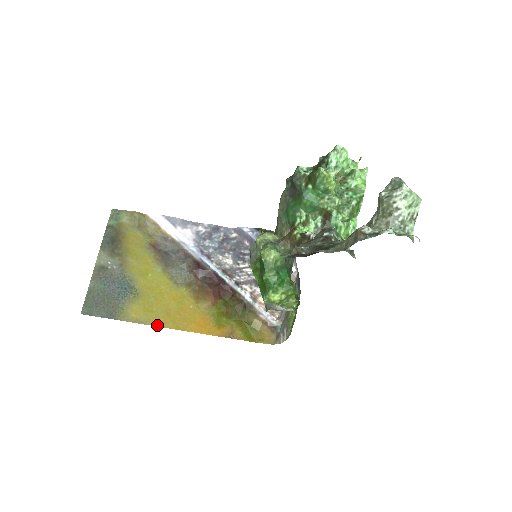
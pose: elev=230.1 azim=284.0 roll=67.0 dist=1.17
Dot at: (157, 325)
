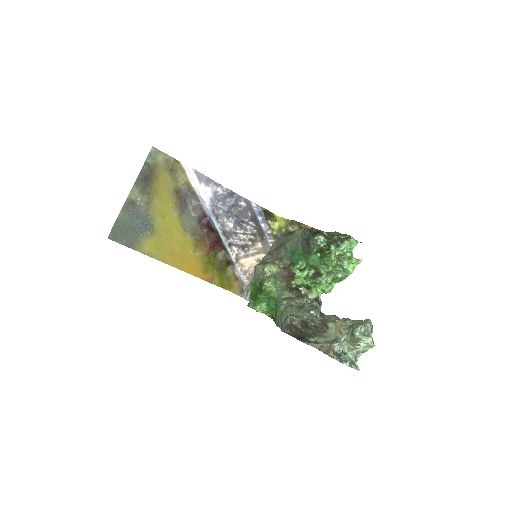
Dot at: (162, 261)
